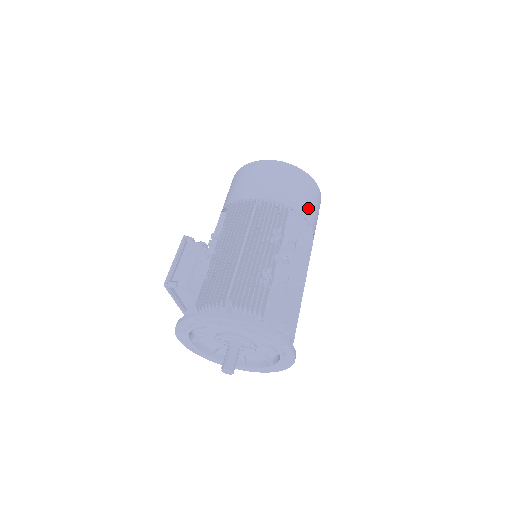
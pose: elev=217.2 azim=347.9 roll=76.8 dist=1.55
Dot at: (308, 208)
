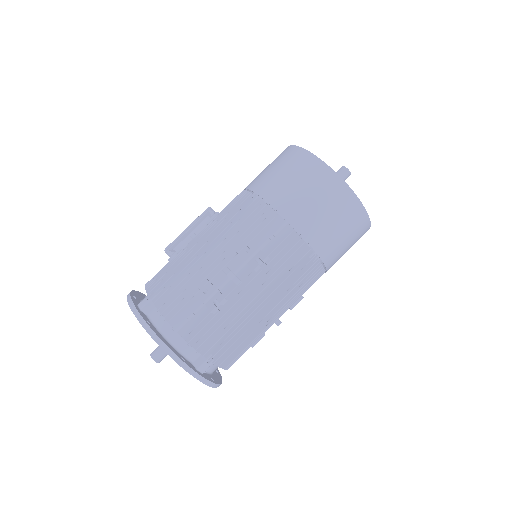
Dot at: (315, 224)
